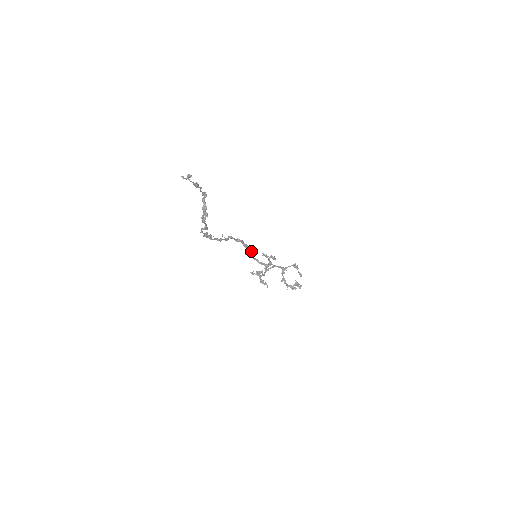
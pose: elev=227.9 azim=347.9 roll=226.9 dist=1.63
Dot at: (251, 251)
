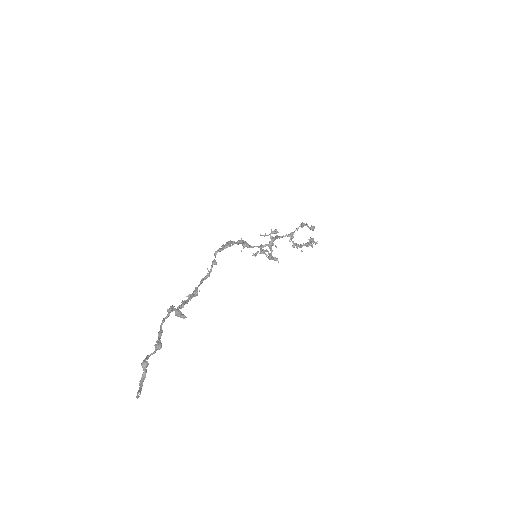
Dot at: (246, 243)
